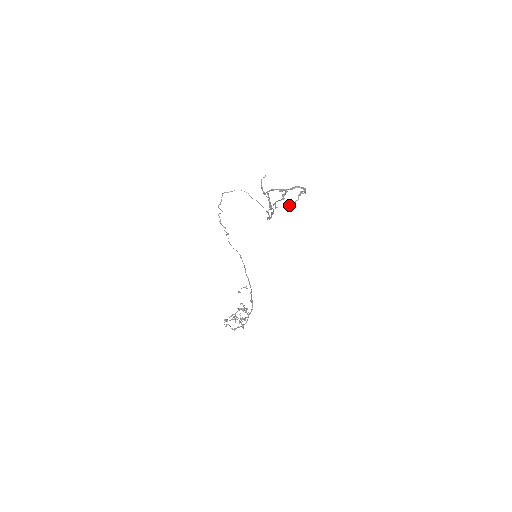
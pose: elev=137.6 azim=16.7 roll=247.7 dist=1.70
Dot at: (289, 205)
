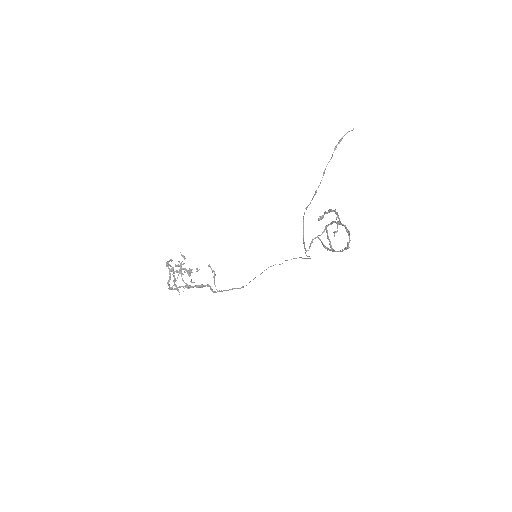
Dot at: occluded
